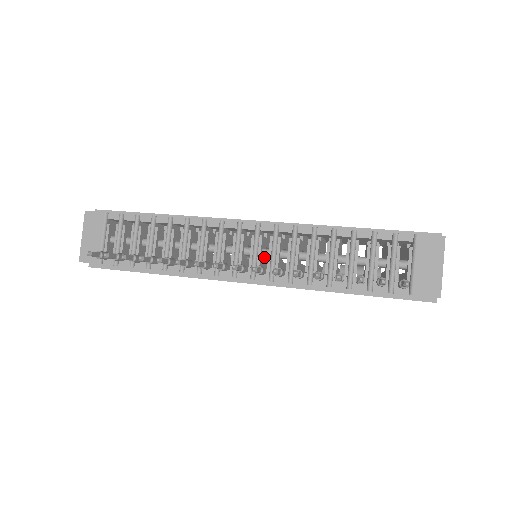
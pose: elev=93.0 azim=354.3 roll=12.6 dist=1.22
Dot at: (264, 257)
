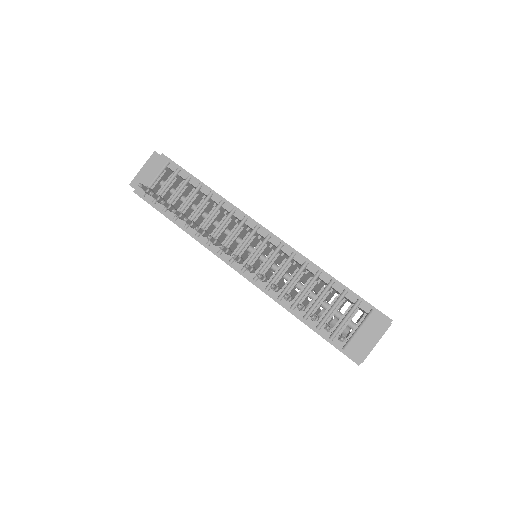
Dot at: occluded
